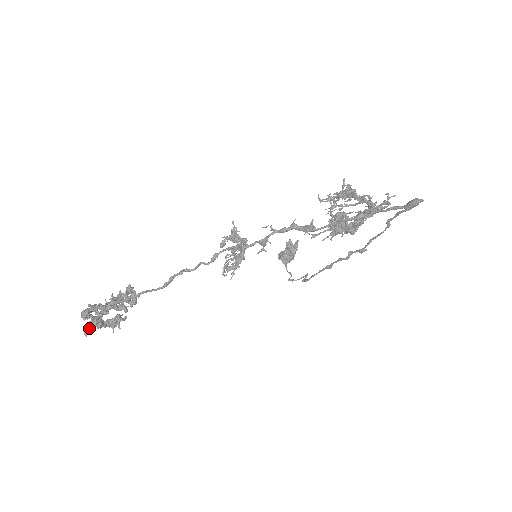
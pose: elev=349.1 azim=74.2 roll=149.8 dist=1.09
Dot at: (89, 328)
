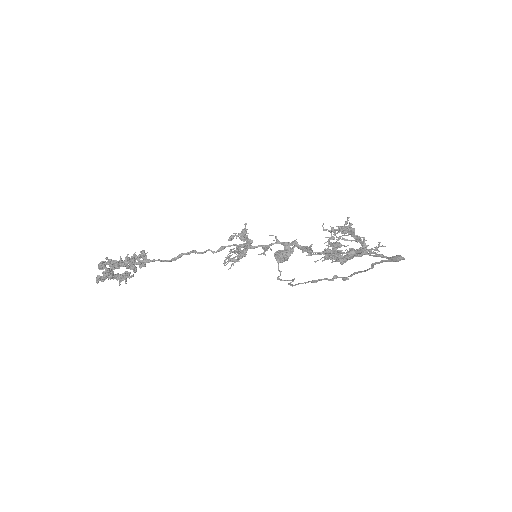
Dot at: (101, 277)
